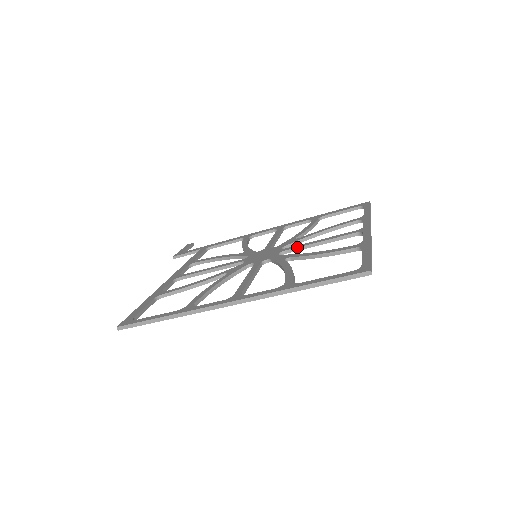
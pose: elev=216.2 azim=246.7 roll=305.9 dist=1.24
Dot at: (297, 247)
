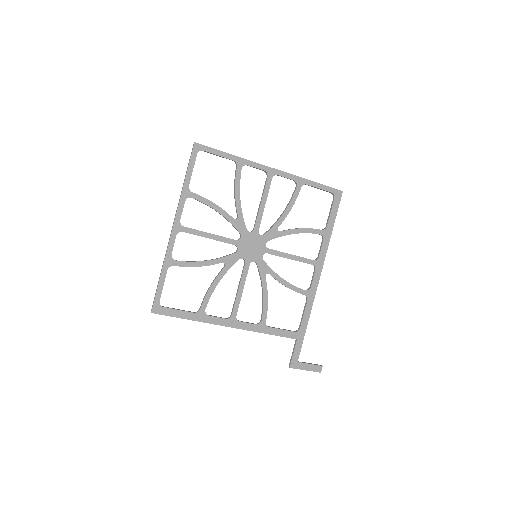
Dot at: (256, 219)
